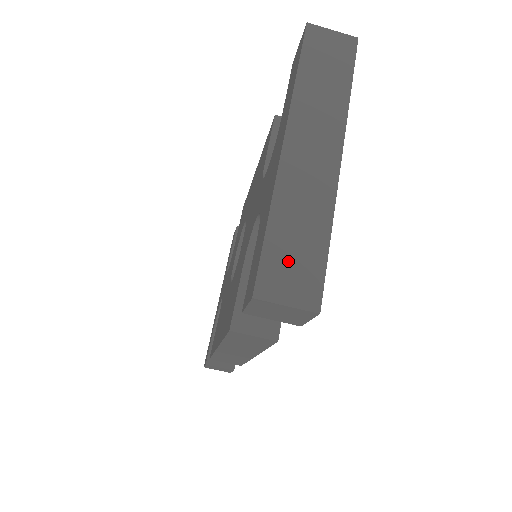
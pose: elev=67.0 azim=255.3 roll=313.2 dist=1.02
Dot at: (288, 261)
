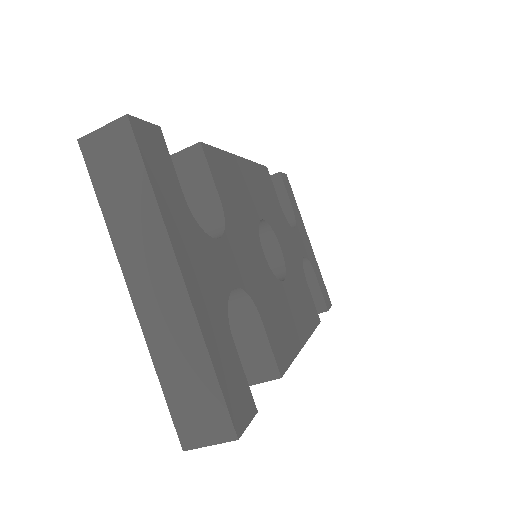
Dot at: (191, 406)
